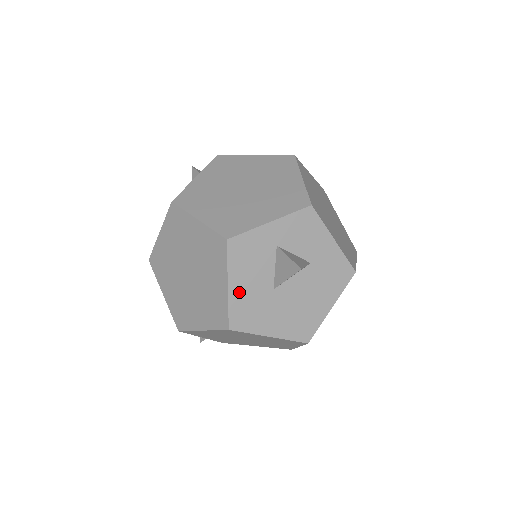
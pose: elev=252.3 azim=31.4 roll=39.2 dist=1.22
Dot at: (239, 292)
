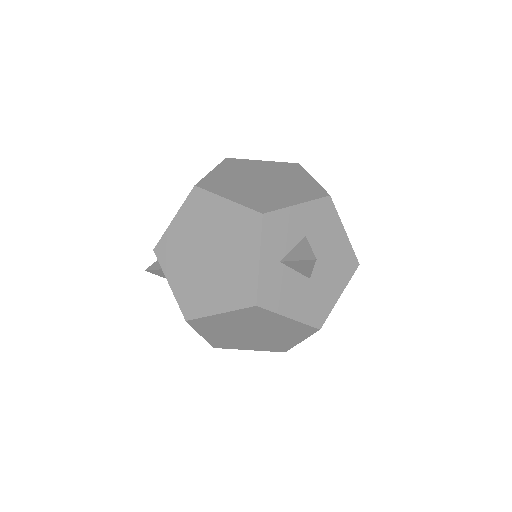
Dot at: (298, 310)
